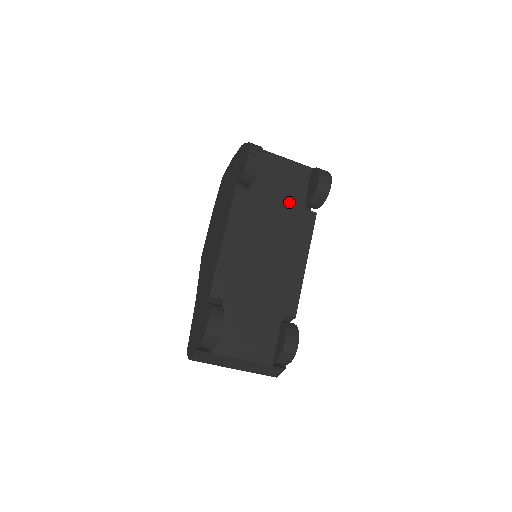
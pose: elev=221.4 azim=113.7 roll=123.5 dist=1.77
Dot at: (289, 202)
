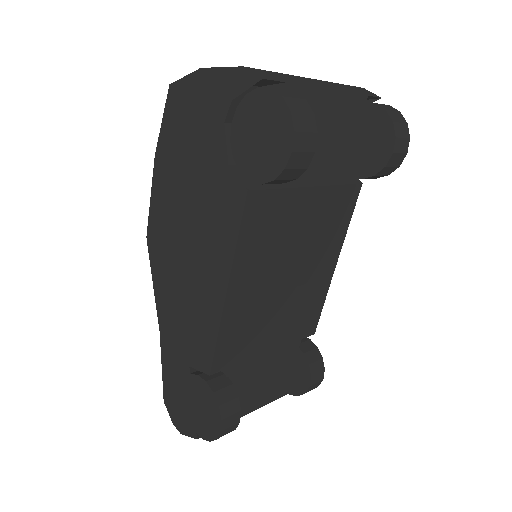
Dot at: (328, 182)
